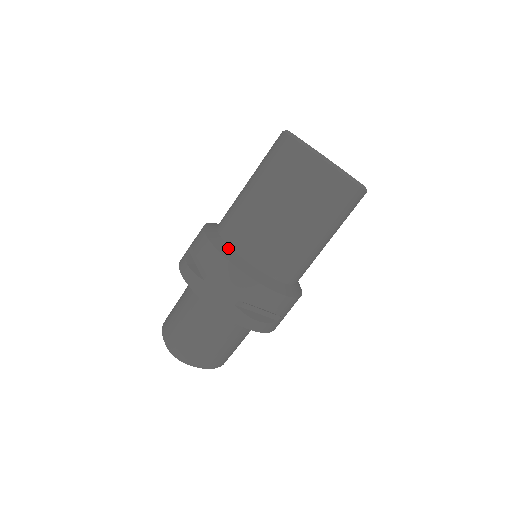
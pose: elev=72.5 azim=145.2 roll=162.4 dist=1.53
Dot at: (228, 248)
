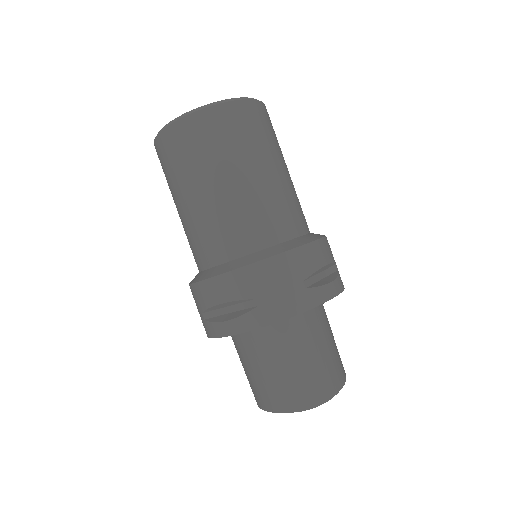
Dot at: (239, 260)
